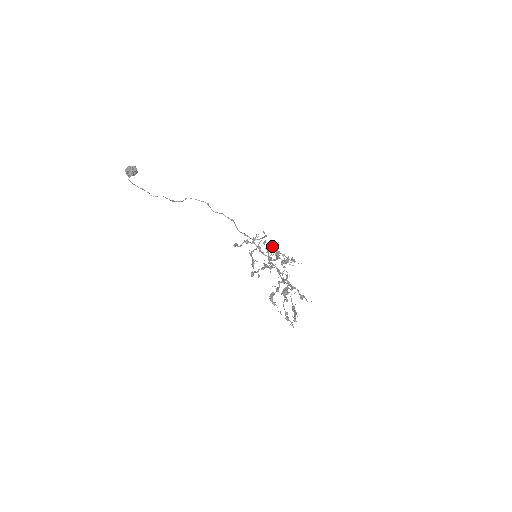
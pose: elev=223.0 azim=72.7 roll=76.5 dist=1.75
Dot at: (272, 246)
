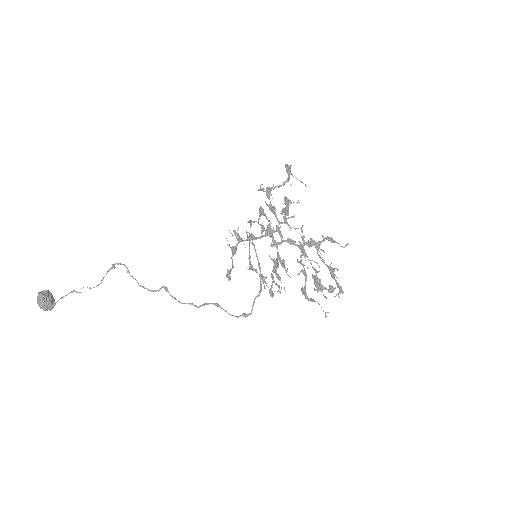
Dot at: (260, 213)
